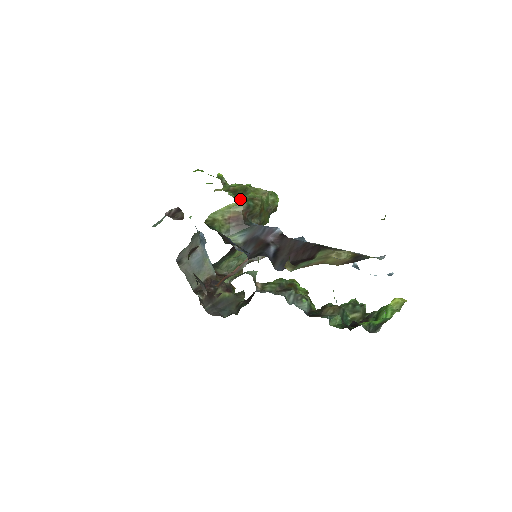
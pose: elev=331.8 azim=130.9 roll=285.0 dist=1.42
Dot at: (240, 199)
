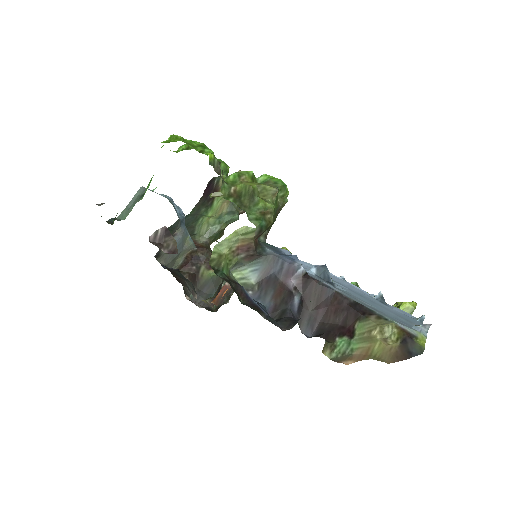
Dot at: (250, 219)
